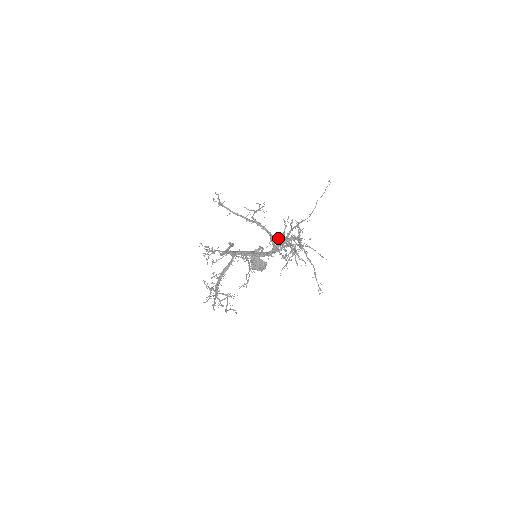
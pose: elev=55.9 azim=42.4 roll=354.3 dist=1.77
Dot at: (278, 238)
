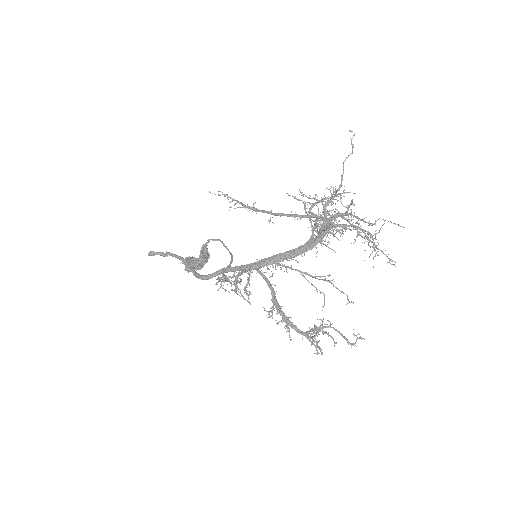
Dot at: occluded
